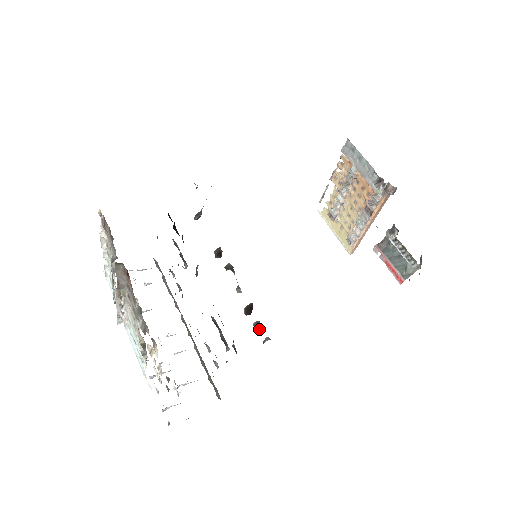
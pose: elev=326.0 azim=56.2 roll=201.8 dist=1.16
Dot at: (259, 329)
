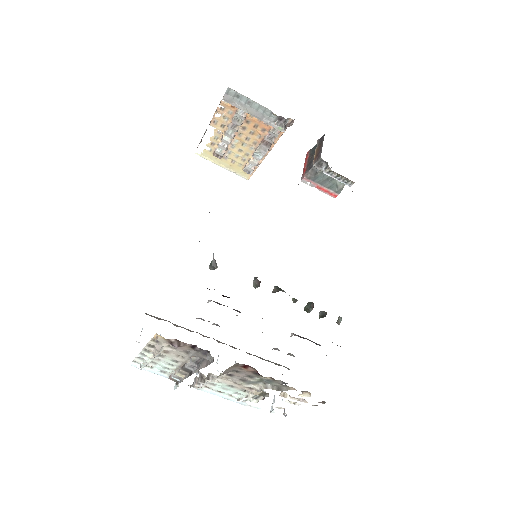
Dot at: occluded
